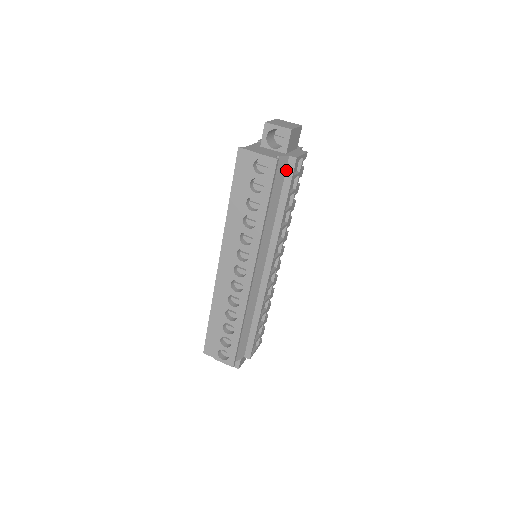
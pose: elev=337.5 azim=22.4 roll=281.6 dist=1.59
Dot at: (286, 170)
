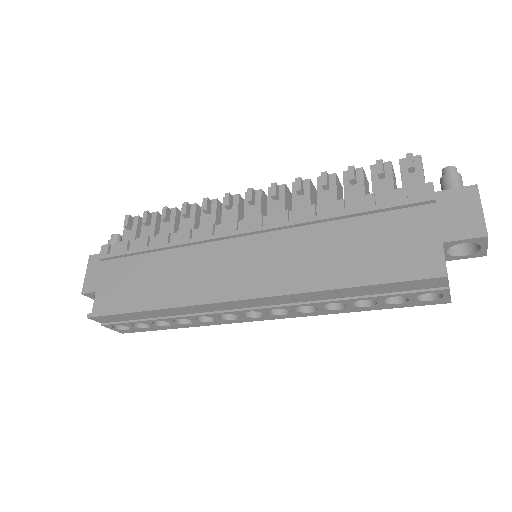
Dot at: occluded
